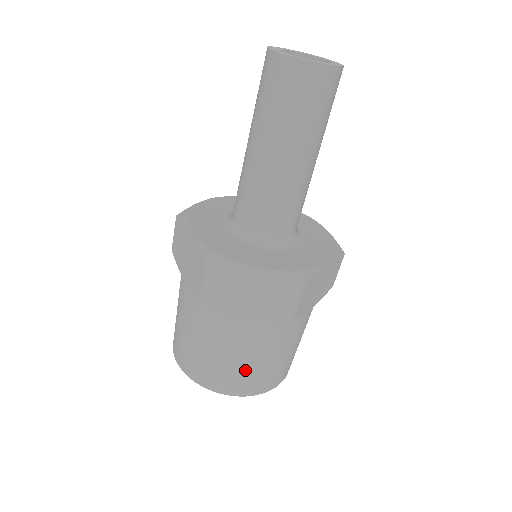
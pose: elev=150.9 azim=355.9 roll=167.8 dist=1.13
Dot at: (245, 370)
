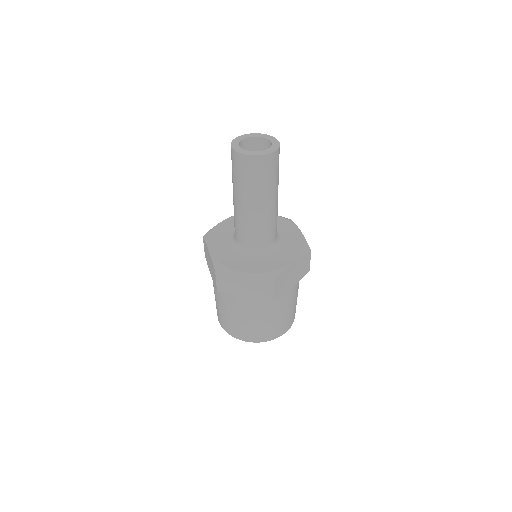
Dot at: (292, 312)
